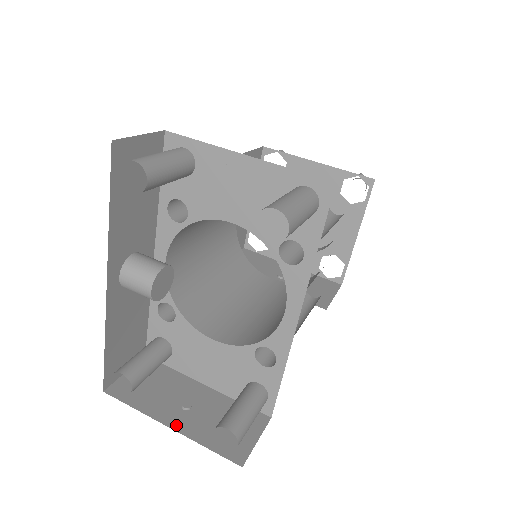
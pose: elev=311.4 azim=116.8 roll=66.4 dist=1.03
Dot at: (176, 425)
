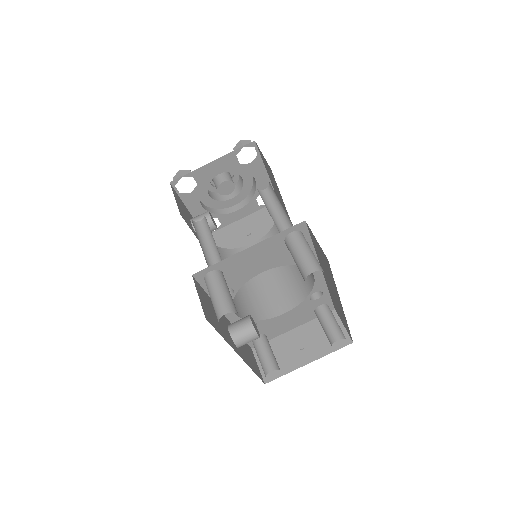
Dot at: (310, 359)
